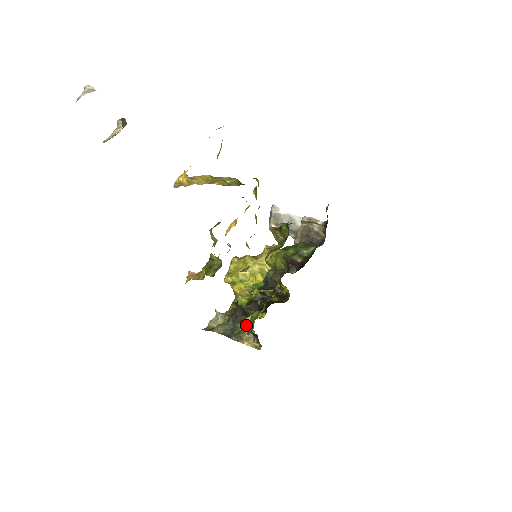
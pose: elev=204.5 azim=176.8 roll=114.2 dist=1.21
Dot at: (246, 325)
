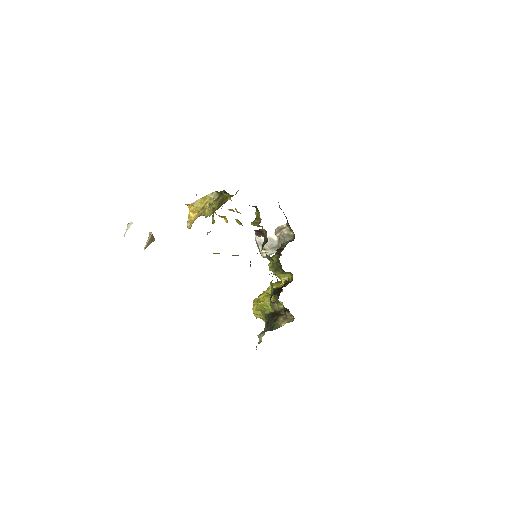
Dot at: (272, 300)
